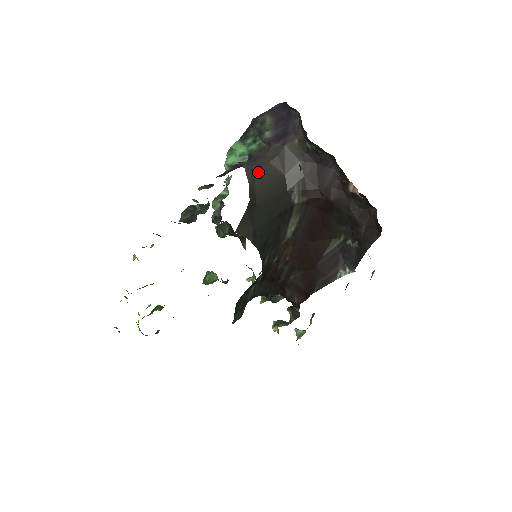
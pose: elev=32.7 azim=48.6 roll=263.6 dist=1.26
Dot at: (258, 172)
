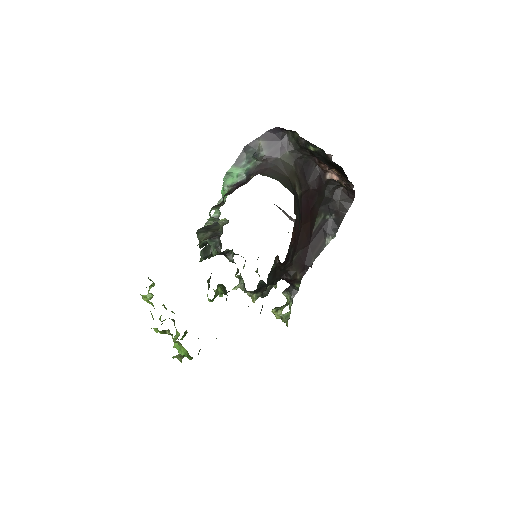
Dot at: (275, 177)
